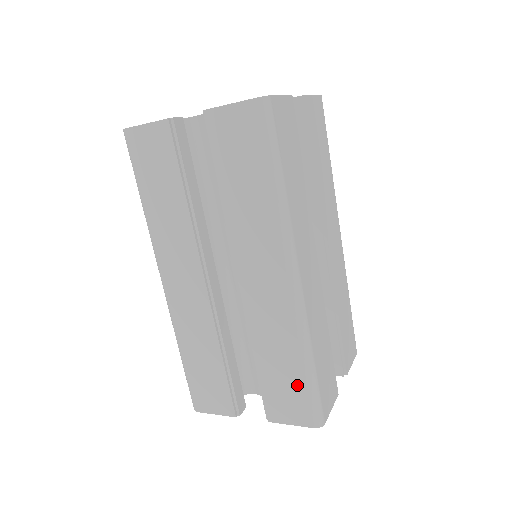
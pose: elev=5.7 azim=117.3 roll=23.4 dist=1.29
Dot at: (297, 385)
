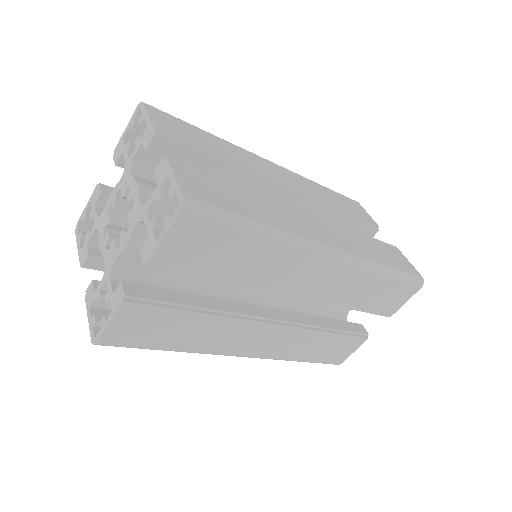
Dot at: occluded
